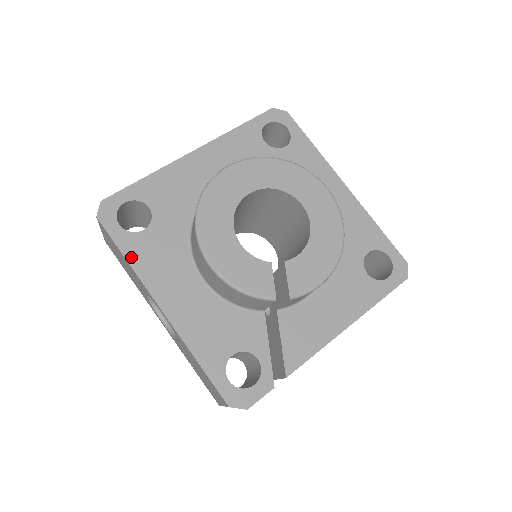
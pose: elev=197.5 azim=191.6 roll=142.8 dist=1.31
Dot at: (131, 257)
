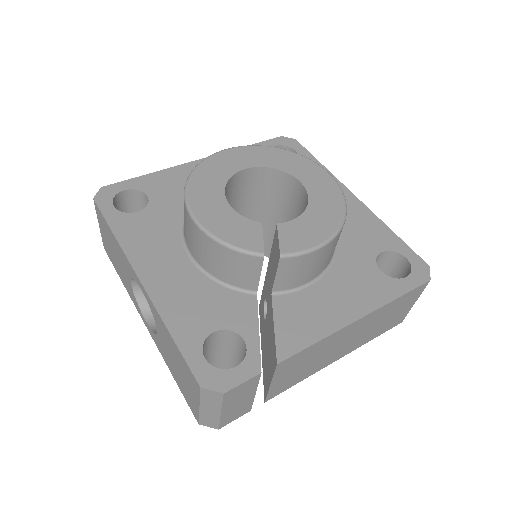
Dot at: (119, 232)
